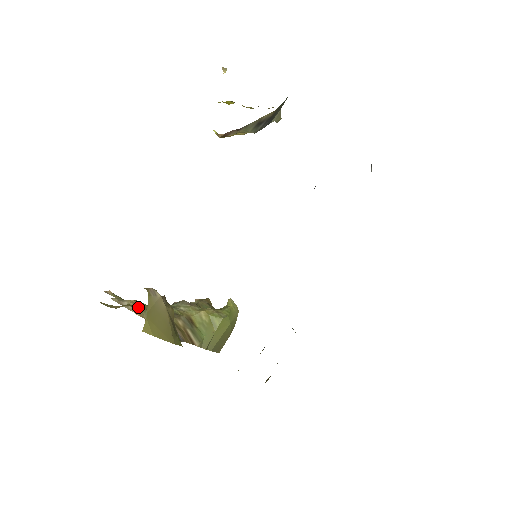
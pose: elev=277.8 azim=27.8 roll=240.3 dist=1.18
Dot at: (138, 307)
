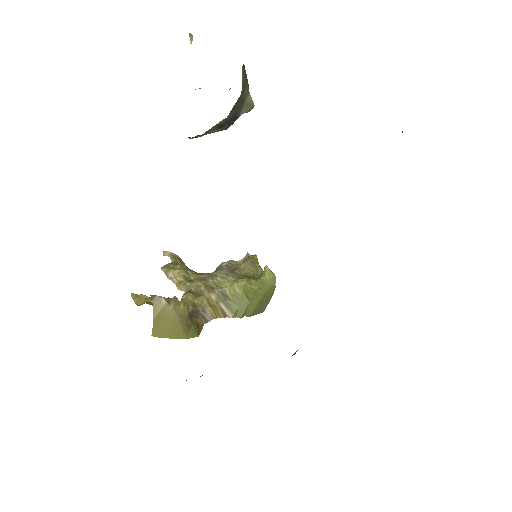
Dot at: (181, 279)
